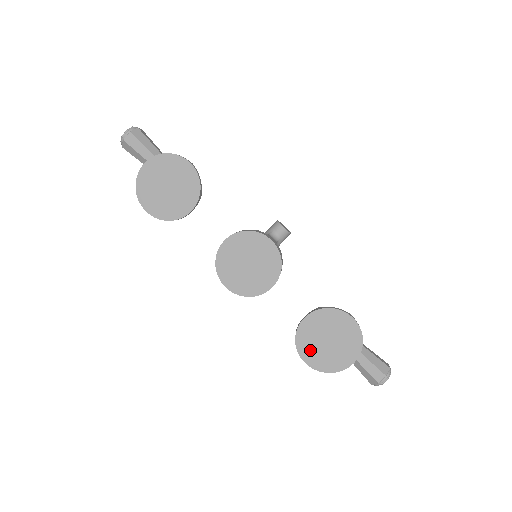
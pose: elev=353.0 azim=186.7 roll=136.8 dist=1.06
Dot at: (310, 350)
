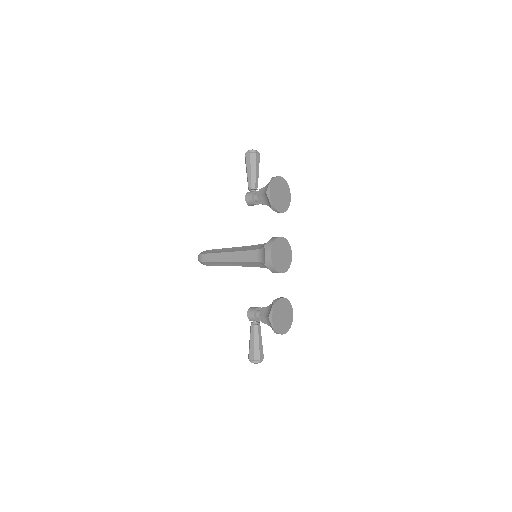
Dot at: (277, 313)
